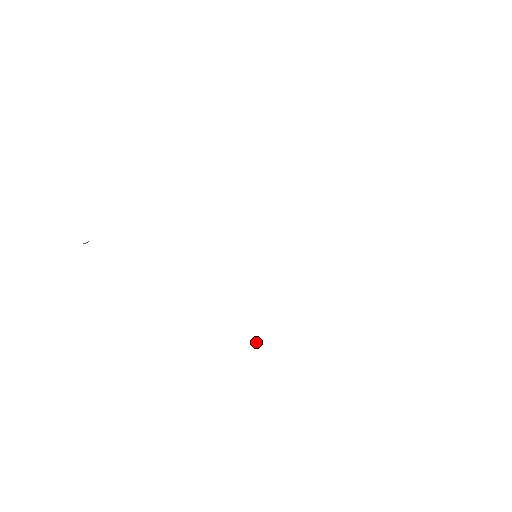
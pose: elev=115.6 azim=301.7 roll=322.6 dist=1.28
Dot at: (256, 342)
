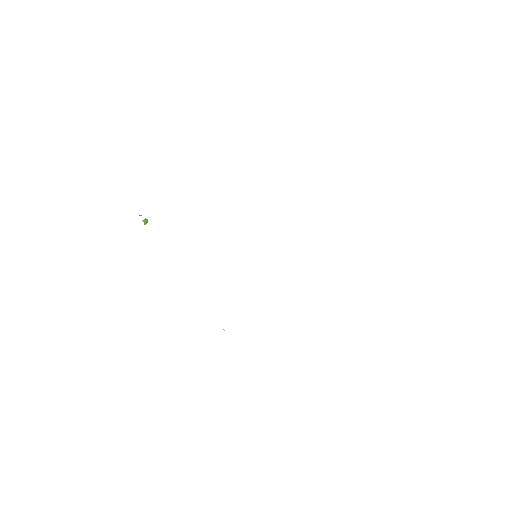
Dot at: occluded
